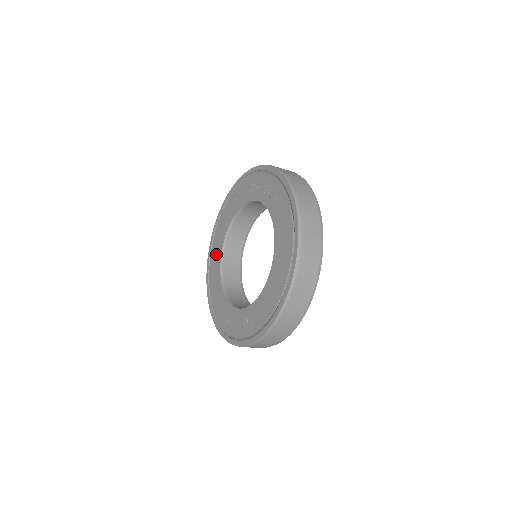
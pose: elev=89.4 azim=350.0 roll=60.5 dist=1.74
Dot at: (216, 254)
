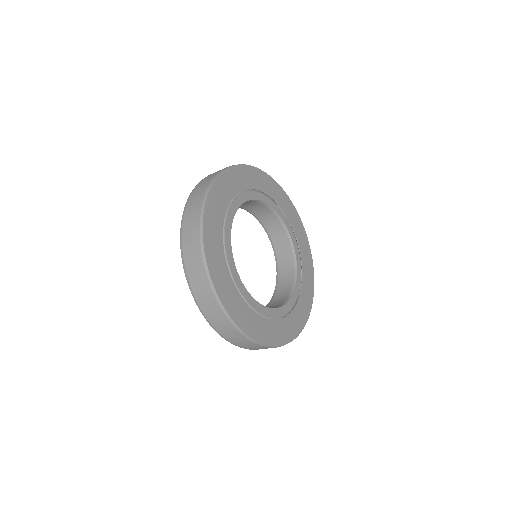
Dot at: occluded
